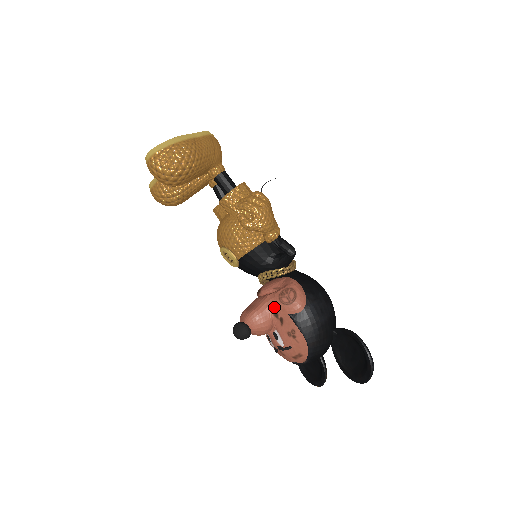
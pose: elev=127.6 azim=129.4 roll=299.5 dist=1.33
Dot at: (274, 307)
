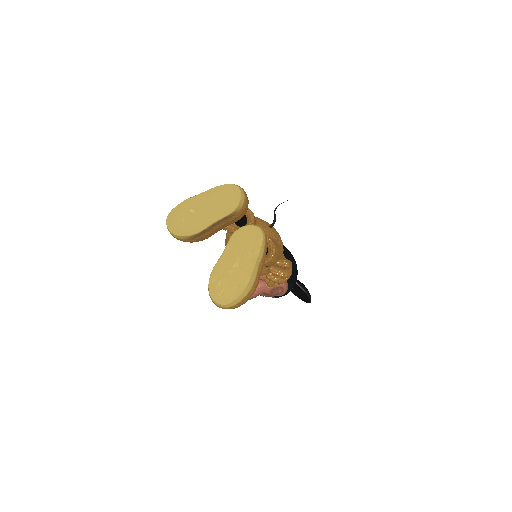
Dot at: occluded
